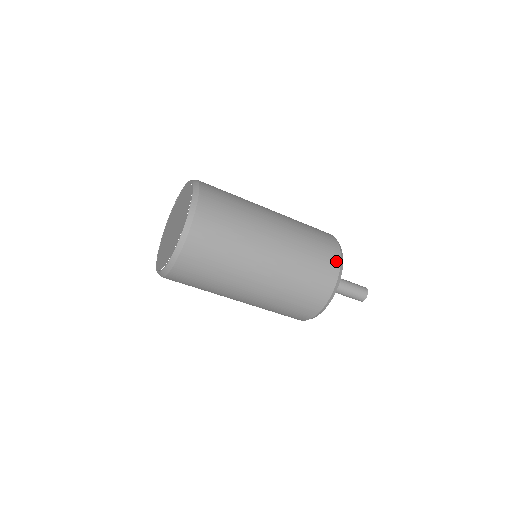
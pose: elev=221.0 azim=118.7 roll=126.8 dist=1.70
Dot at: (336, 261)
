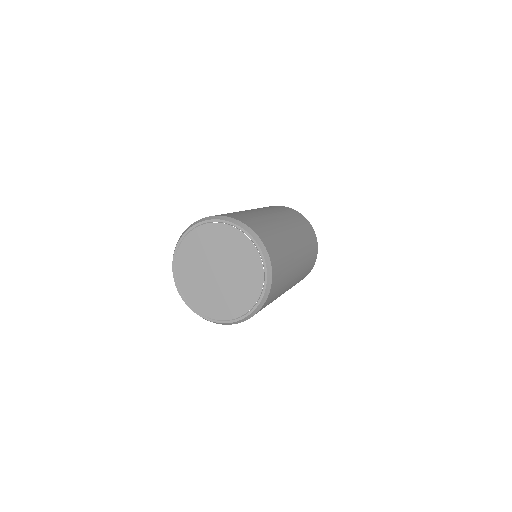
Dot at: occluded
